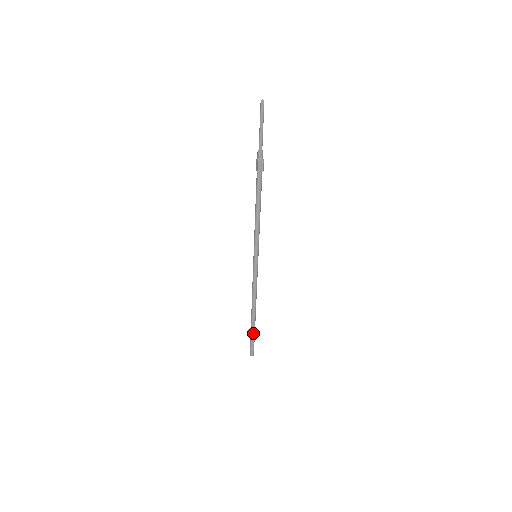
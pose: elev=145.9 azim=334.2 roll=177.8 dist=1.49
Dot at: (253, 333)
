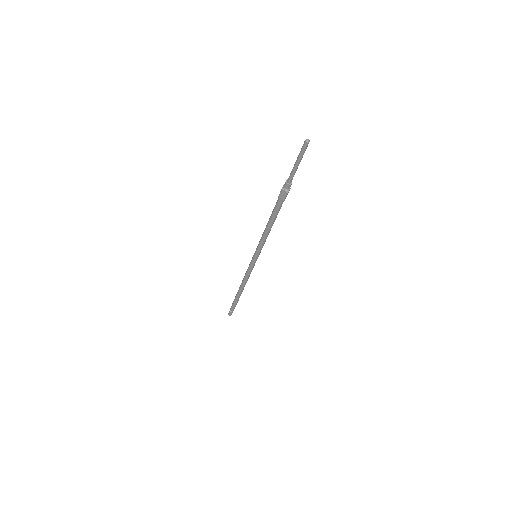
Dot at: (235, 303)
